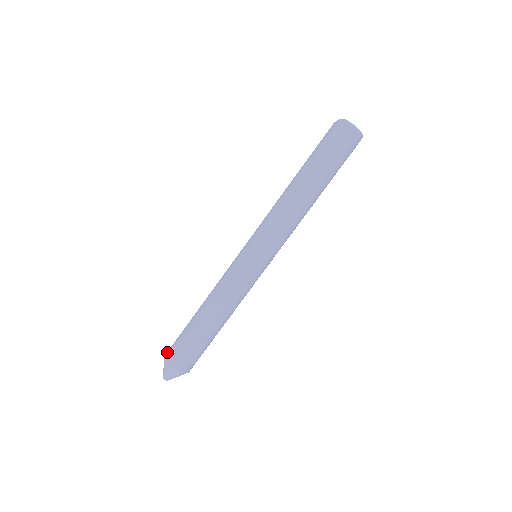
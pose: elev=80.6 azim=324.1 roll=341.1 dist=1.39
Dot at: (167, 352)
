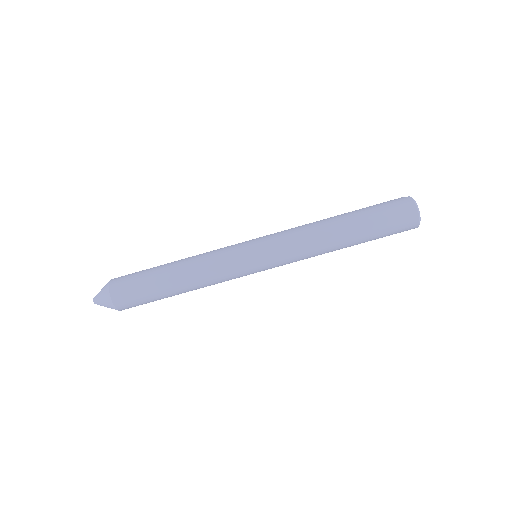
Dot at: occluded
